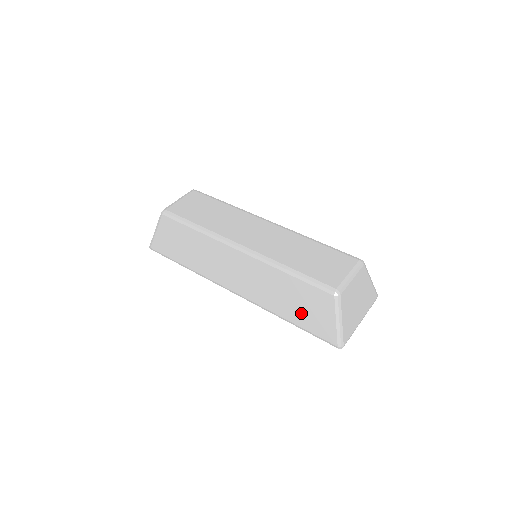
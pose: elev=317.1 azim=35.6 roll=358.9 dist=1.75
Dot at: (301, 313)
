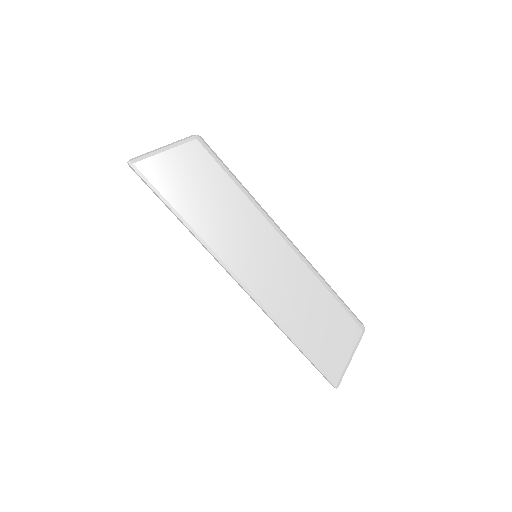
Dot at: (318, 337)
